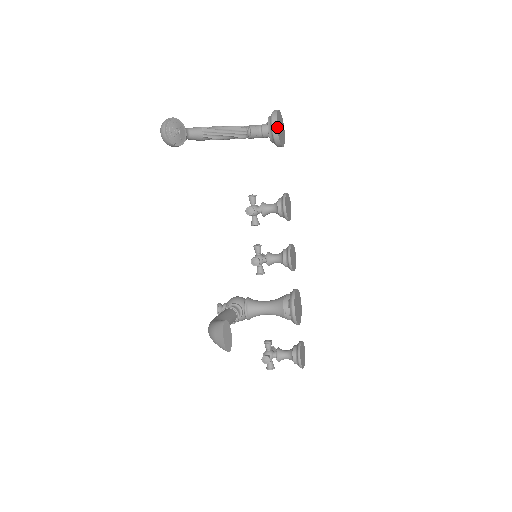
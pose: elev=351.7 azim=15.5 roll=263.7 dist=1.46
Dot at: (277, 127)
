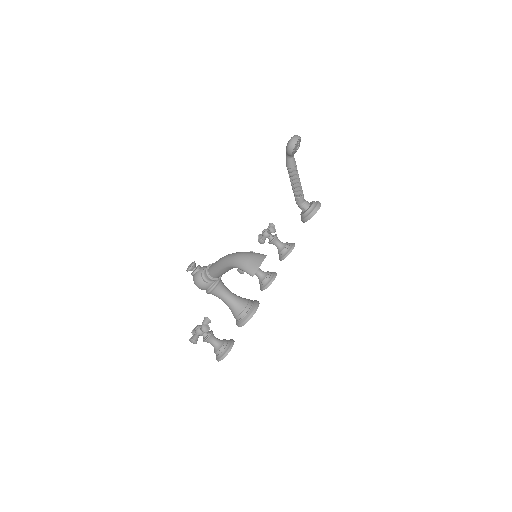
Dot at: occluded
